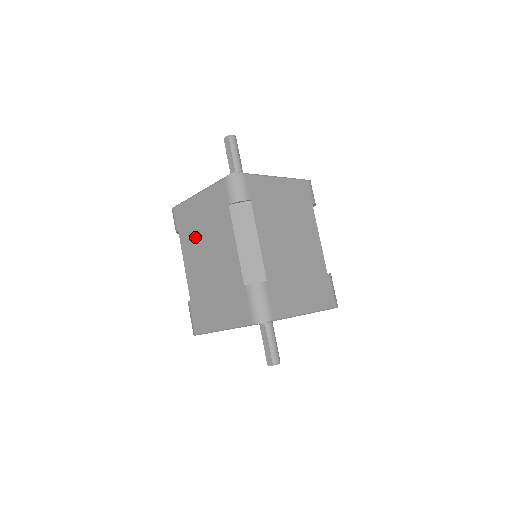
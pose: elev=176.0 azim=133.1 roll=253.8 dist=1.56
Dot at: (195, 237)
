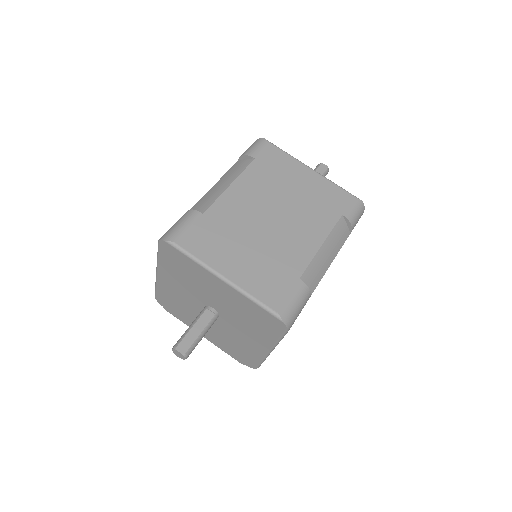
Dot at: (274, 186)
